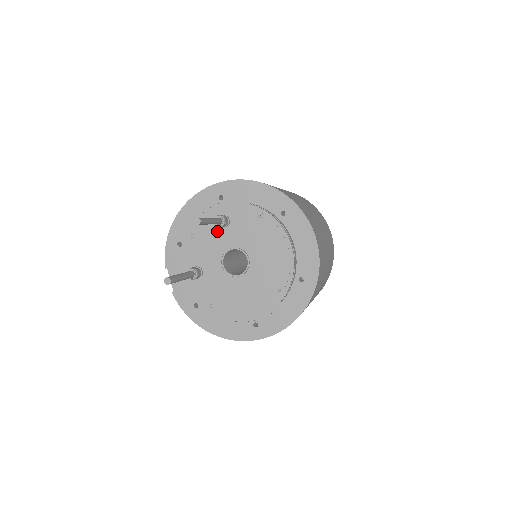
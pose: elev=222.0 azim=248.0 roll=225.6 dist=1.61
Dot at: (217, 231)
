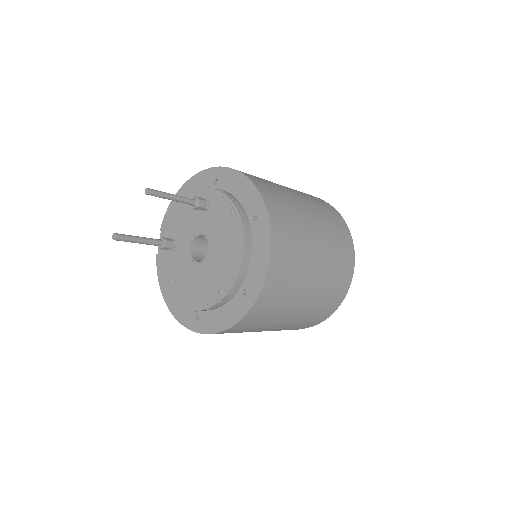
Dot at: (197, 212)
